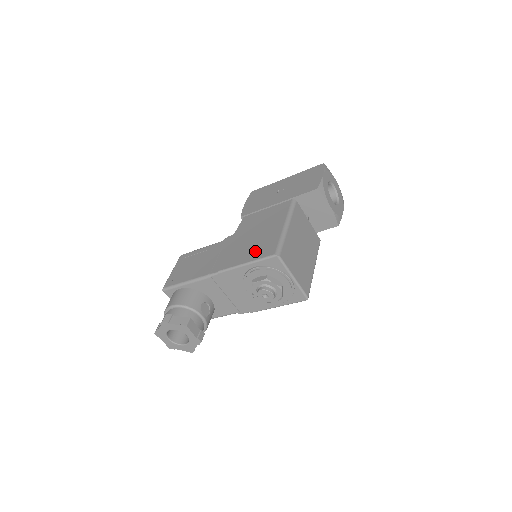
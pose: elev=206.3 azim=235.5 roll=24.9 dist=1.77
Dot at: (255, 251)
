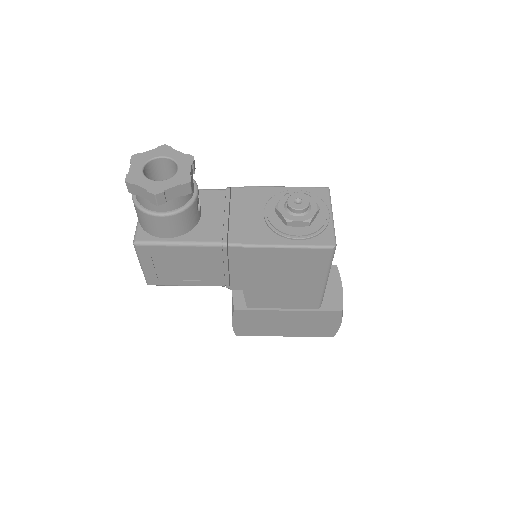
Dot at: occluded
